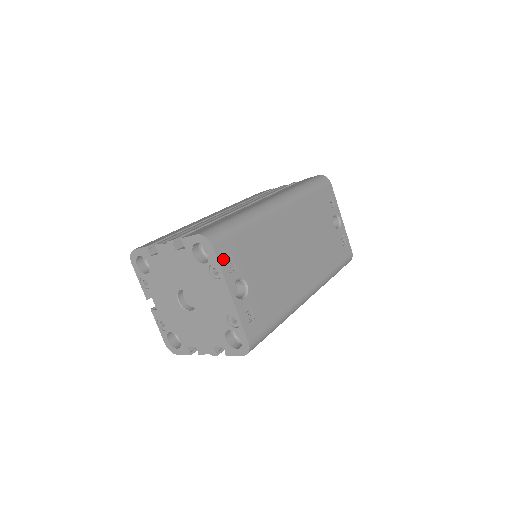
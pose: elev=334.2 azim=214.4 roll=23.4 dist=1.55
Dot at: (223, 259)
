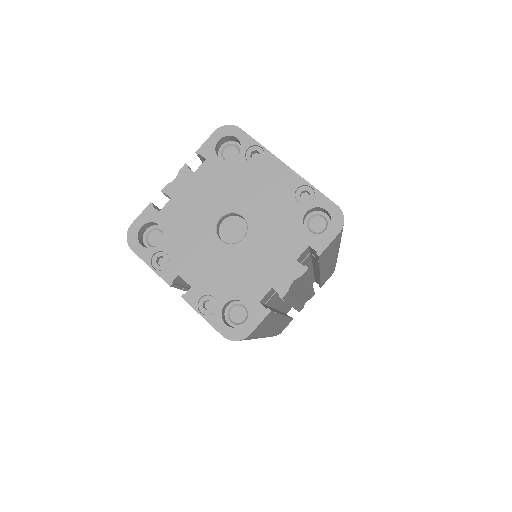
Dot at: occluded
